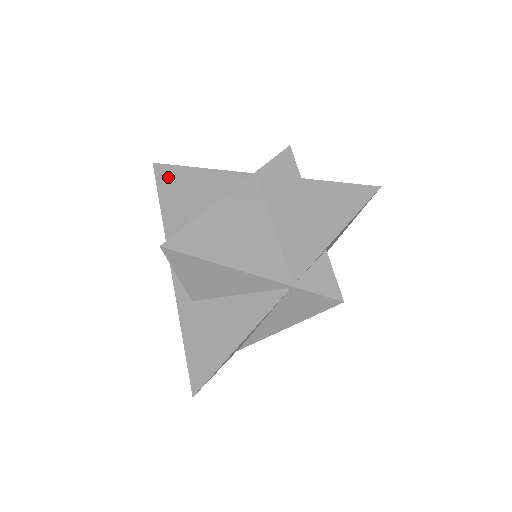
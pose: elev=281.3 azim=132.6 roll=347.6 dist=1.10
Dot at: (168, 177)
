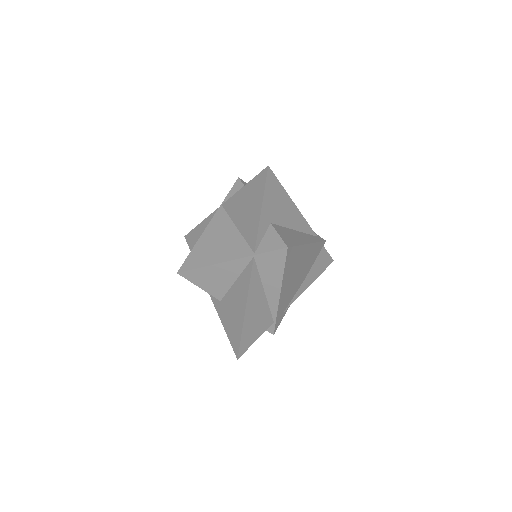
Dot at: (192, 239)
